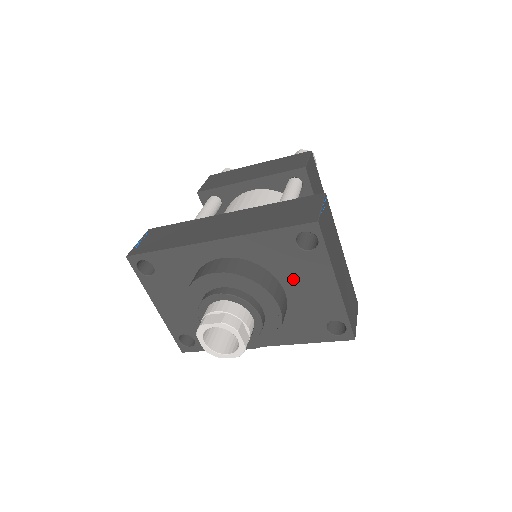
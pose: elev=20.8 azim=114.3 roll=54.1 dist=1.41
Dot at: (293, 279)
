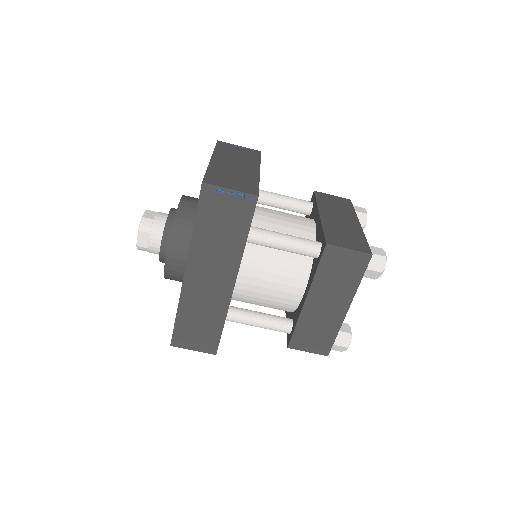
Dot at: occluded
